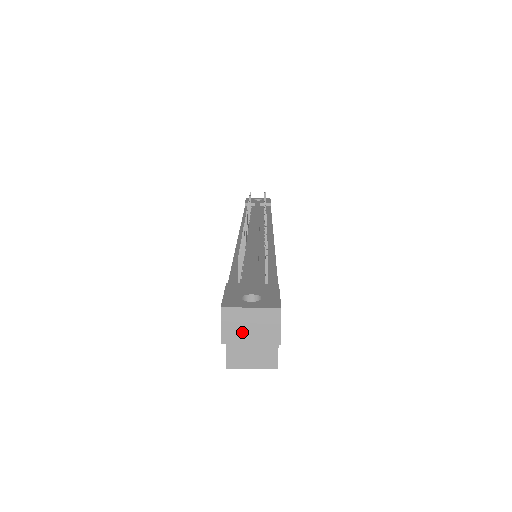
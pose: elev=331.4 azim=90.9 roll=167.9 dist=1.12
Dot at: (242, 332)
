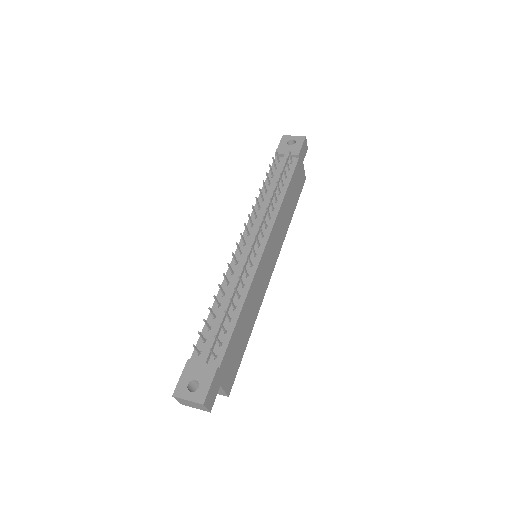
Dot at: (188, 404)
